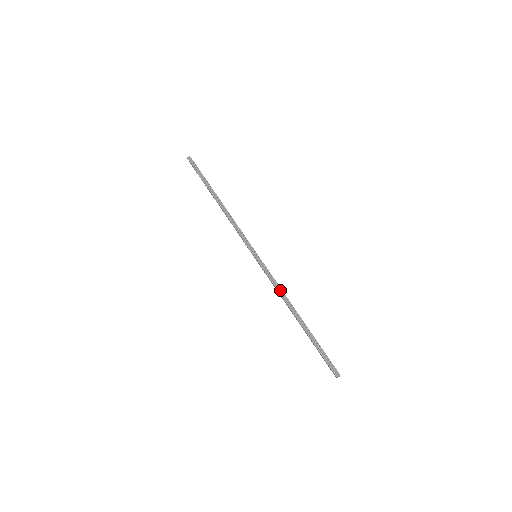
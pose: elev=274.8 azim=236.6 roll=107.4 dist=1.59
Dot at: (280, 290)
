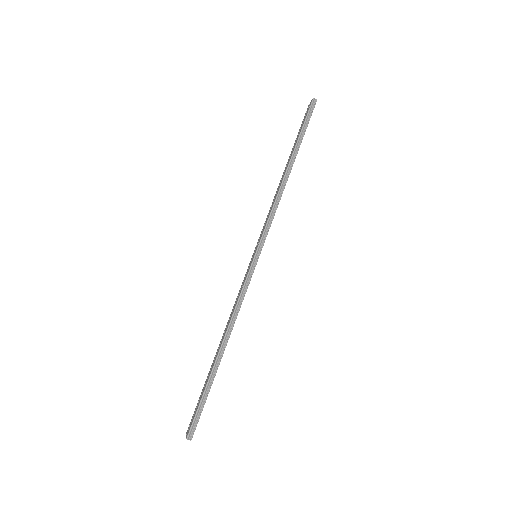
Dot at: (237, 311)
